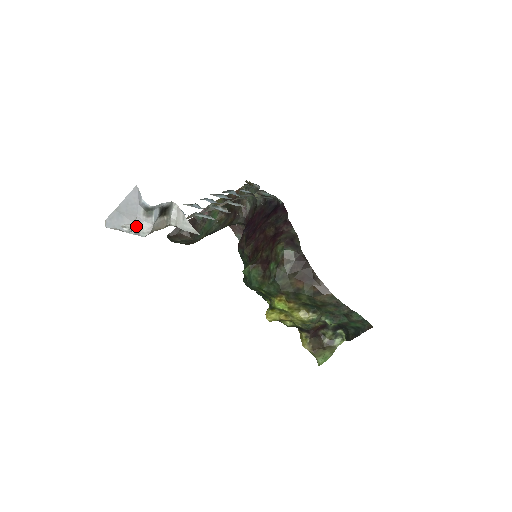
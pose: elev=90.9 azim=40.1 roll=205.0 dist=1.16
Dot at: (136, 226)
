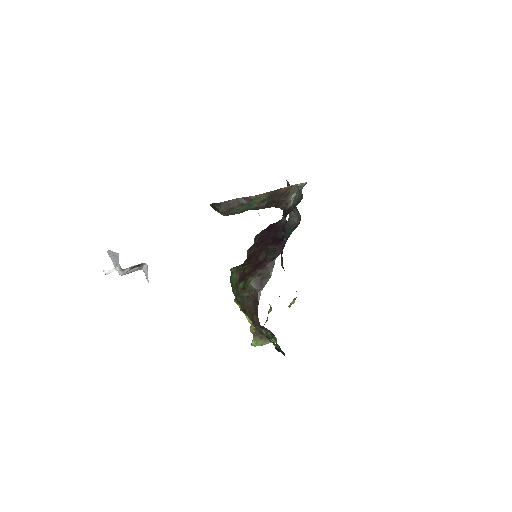
Dot at: occluded
